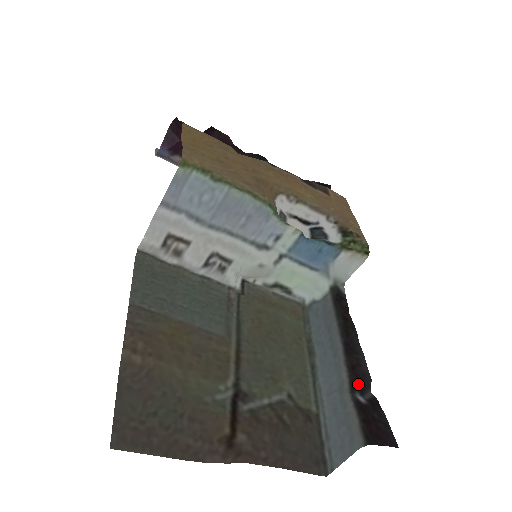
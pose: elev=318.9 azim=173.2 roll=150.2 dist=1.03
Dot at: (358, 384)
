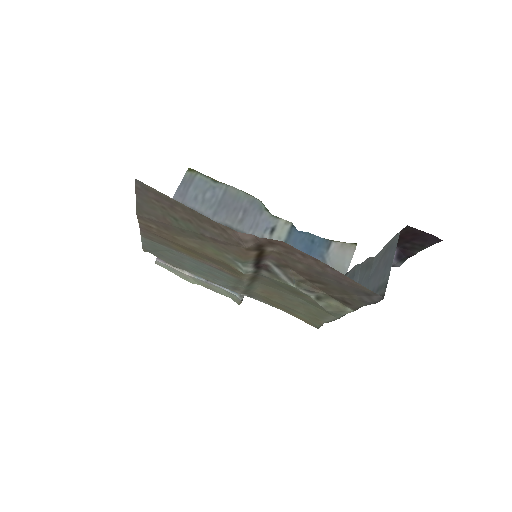
Dot at: occluded
